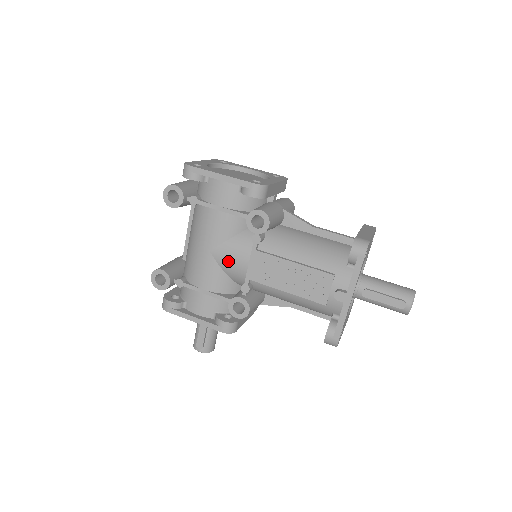
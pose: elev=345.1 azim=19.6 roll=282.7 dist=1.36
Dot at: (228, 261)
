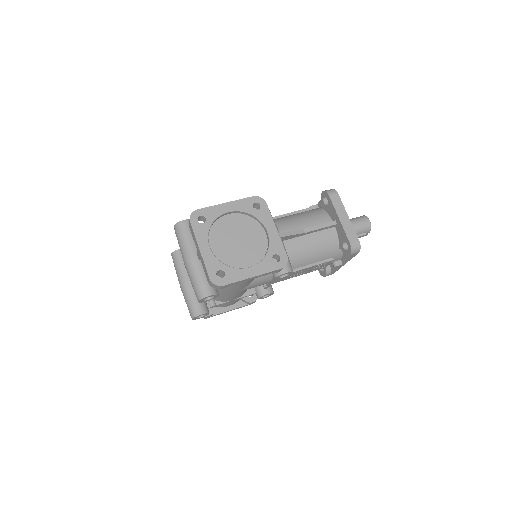
Dot at: occluded
